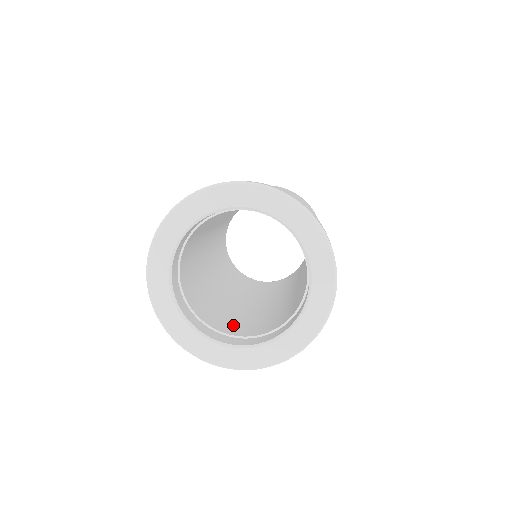
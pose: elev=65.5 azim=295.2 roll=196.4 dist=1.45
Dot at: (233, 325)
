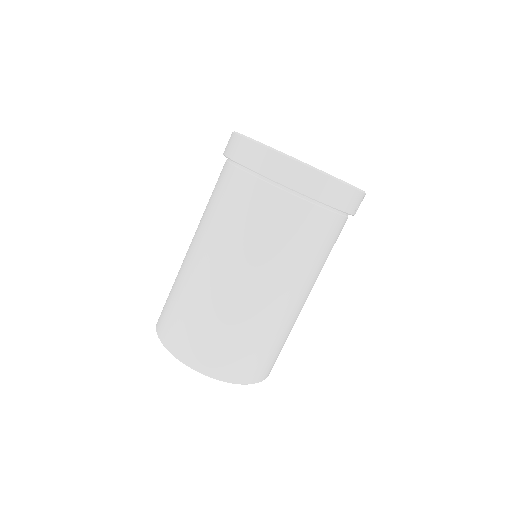
Dot at: occluded
